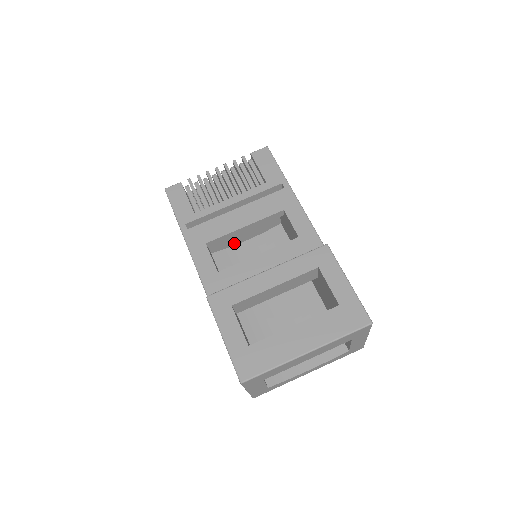
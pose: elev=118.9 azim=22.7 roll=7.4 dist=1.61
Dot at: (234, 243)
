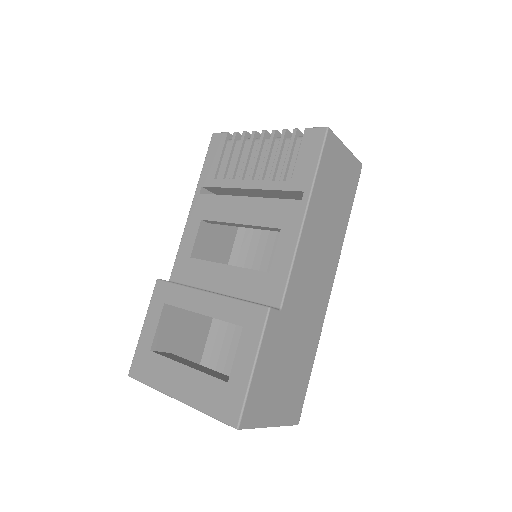
Dot at: occluded
